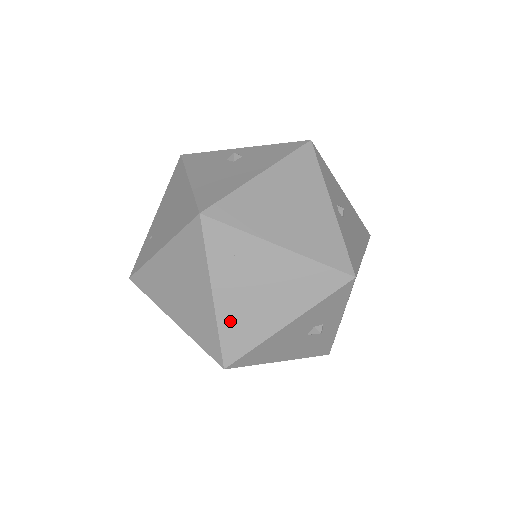
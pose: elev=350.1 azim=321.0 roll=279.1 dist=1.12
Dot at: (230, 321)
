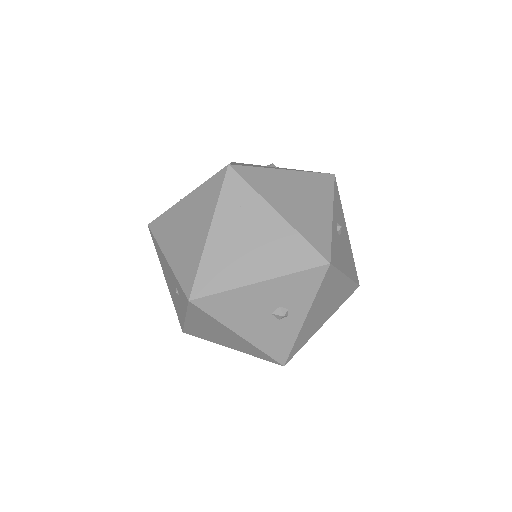
Dot at: (213, 259)
